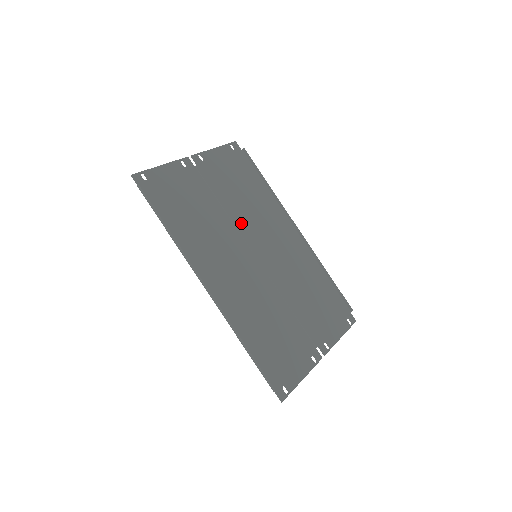
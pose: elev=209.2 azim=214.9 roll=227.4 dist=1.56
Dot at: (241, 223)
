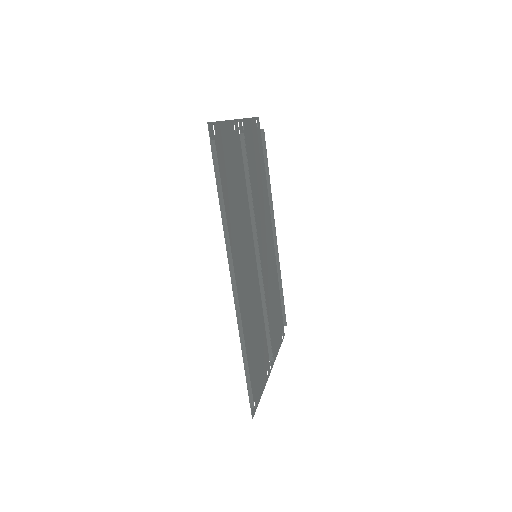
Dot at: occluded
